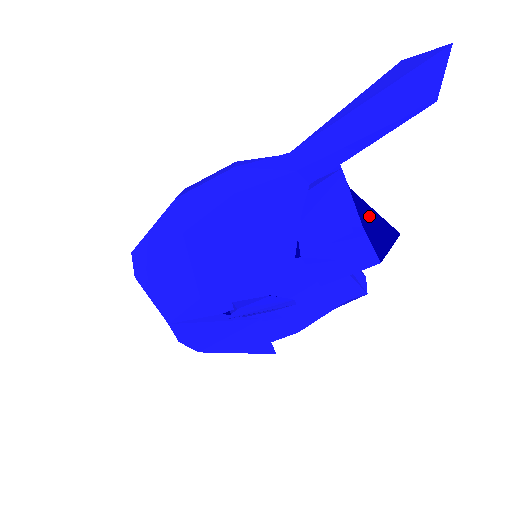
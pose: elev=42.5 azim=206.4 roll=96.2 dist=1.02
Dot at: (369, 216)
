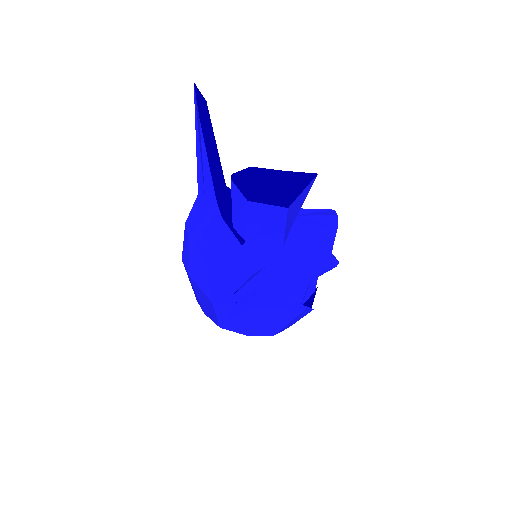
Dot at: (300, 178)
